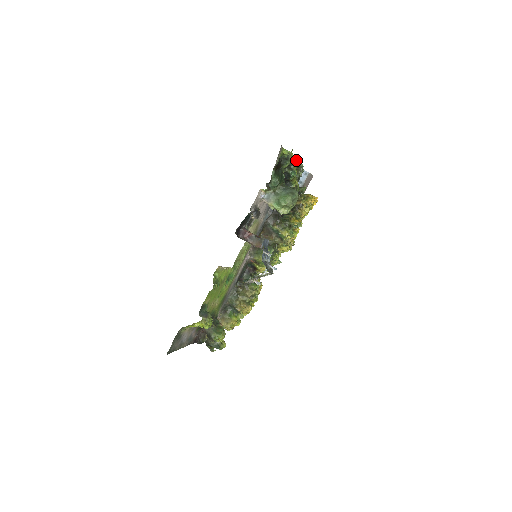
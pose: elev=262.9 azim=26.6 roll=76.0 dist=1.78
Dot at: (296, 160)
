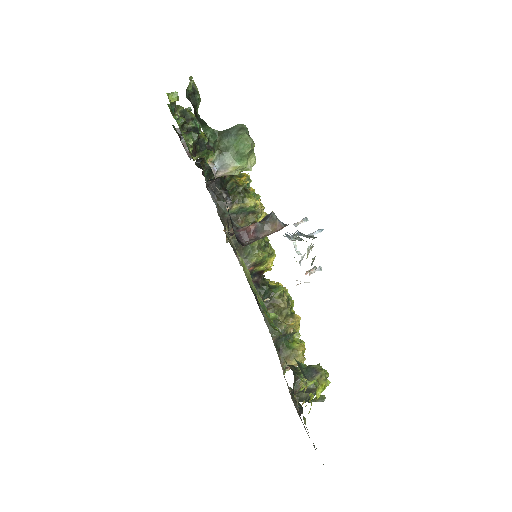
Dot at: occluded
